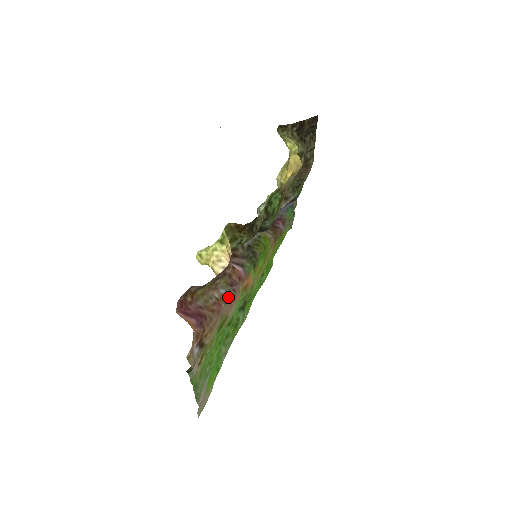
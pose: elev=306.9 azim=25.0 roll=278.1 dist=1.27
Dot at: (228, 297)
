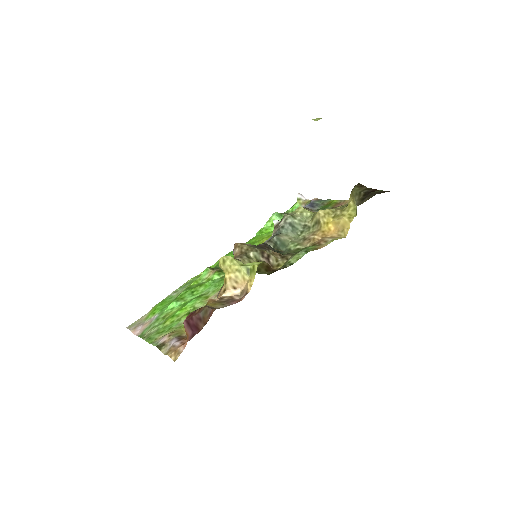
Dot at: occluded
